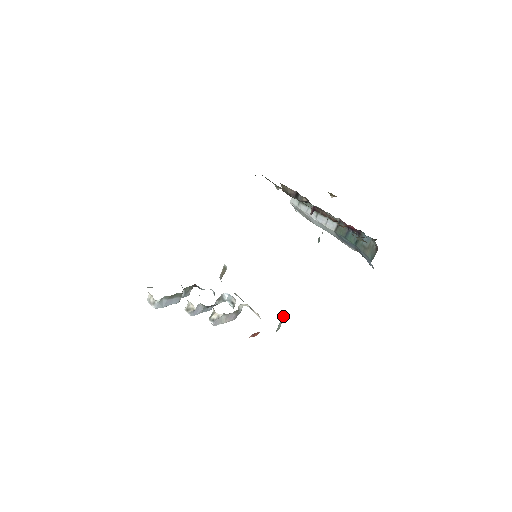
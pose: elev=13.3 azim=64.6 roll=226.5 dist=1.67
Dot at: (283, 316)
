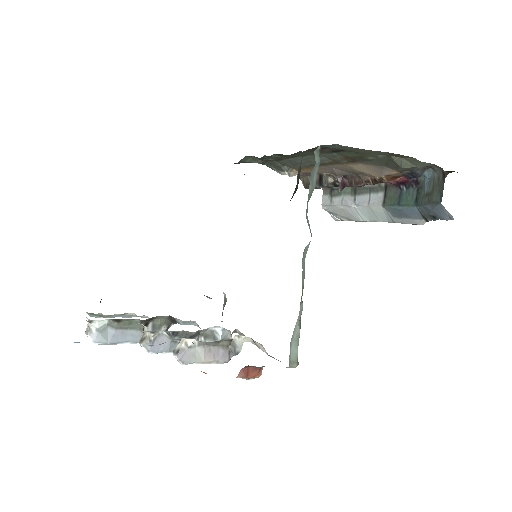
Dot at: (294, 328)
